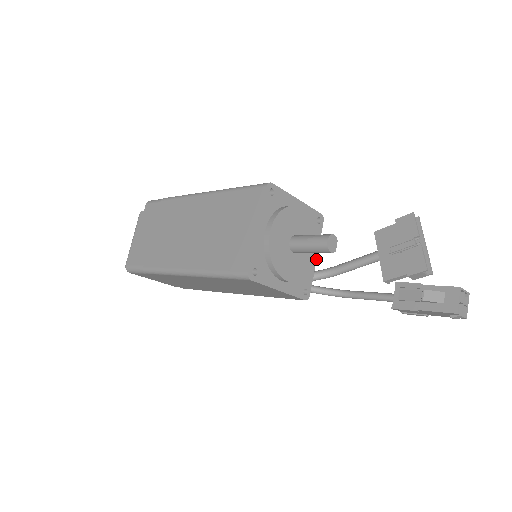
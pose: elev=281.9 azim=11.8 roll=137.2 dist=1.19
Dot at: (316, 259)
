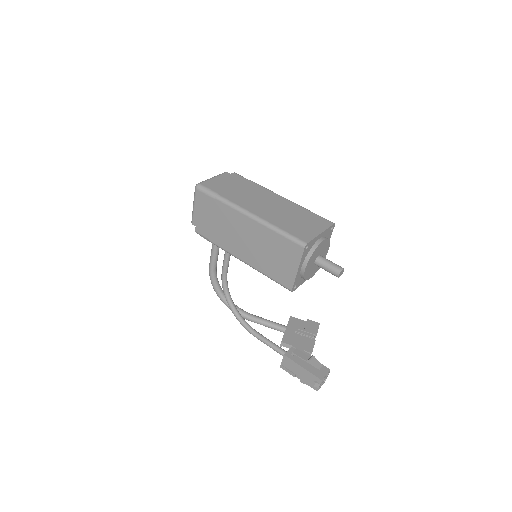
Dot at: occluded
